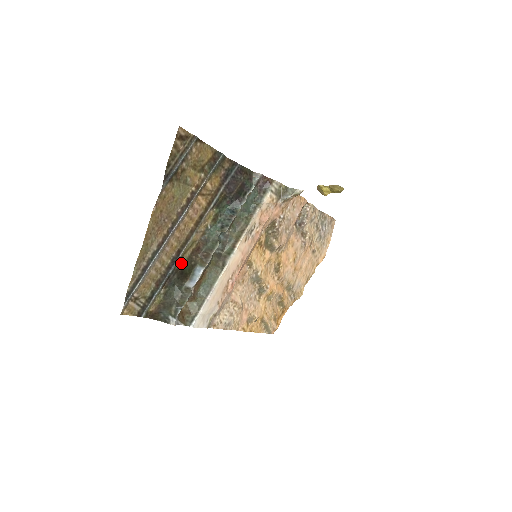
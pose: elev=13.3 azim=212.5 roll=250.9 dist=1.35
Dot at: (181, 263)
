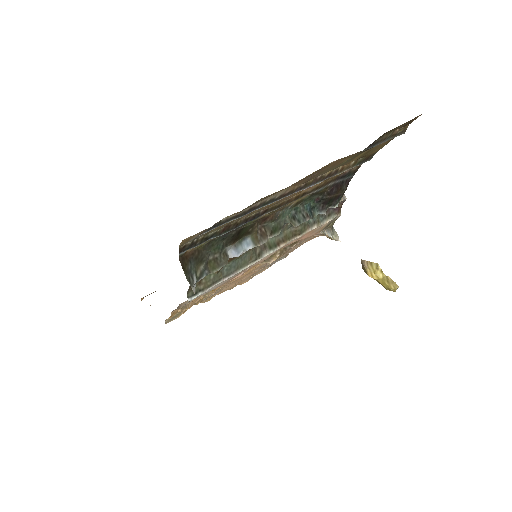
Dot at: occluded
